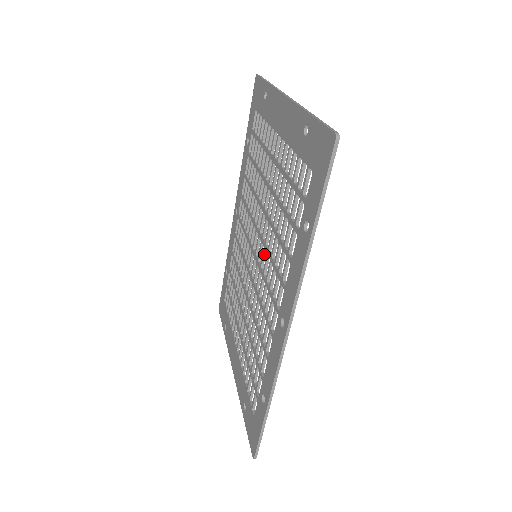
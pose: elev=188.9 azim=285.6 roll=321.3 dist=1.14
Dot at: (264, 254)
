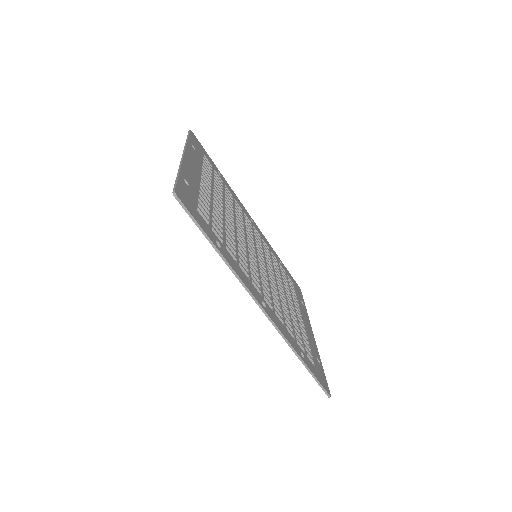
Dot at: (250, 256)
